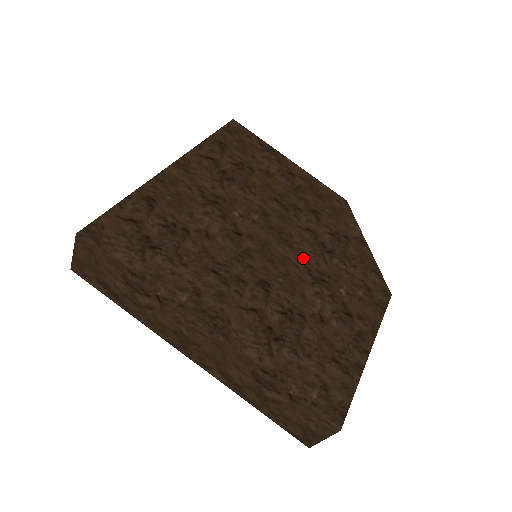
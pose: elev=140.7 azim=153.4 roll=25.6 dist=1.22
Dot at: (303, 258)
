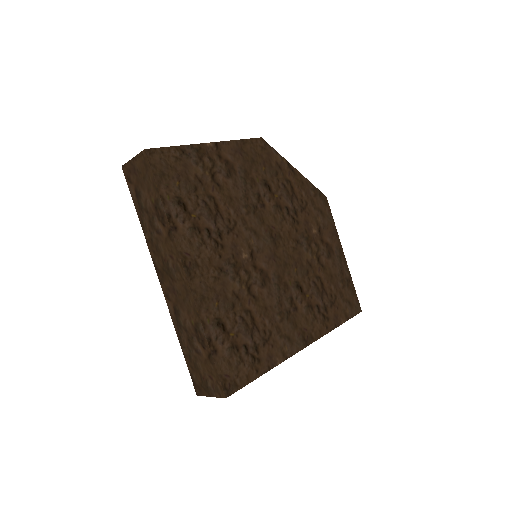
Dot at: (289, 236)
